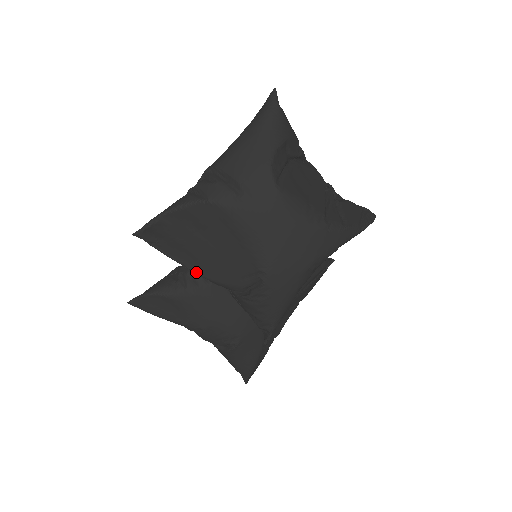
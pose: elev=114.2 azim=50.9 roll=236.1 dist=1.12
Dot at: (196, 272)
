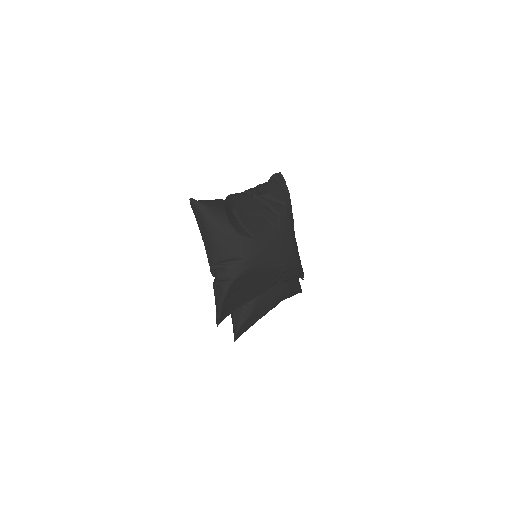
Dot at: occluded
